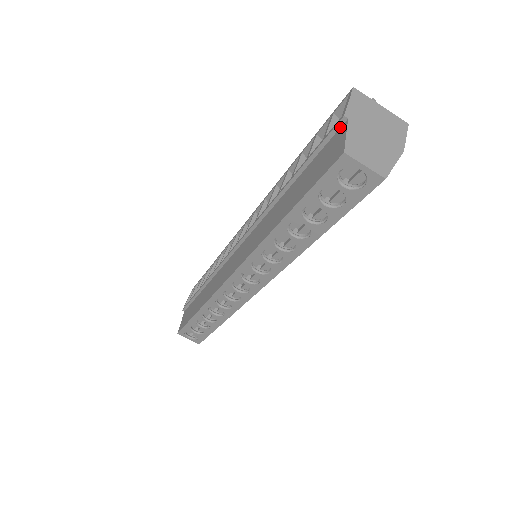
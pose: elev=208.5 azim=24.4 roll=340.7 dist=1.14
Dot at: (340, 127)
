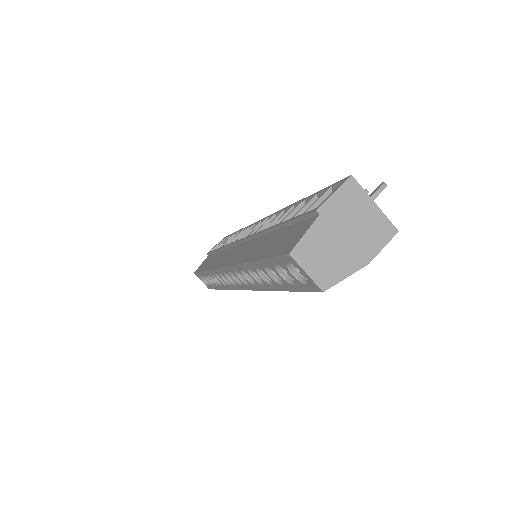
Dot at: (313, 216)
